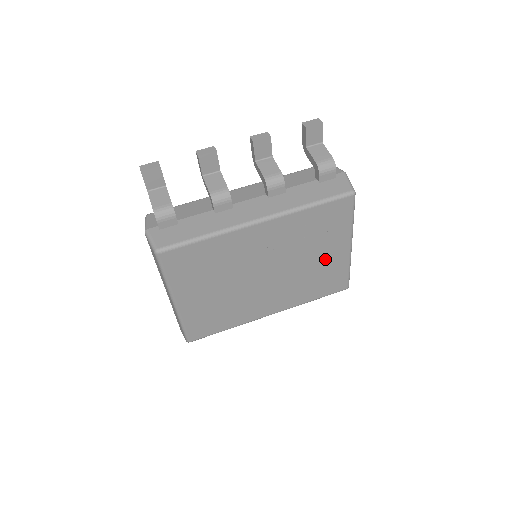
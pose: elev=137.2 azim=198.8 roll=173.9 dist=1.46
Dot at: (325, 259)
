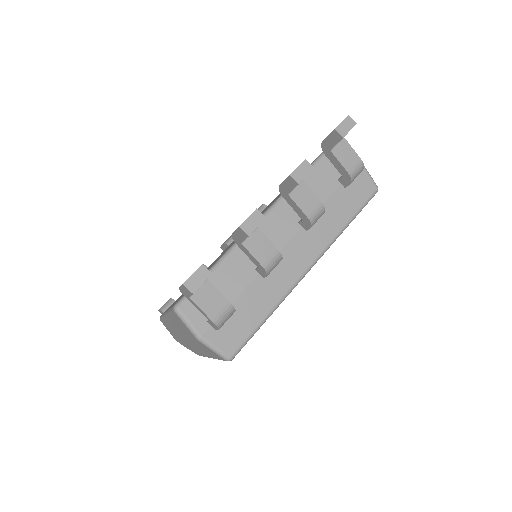
Dot at: occluded
